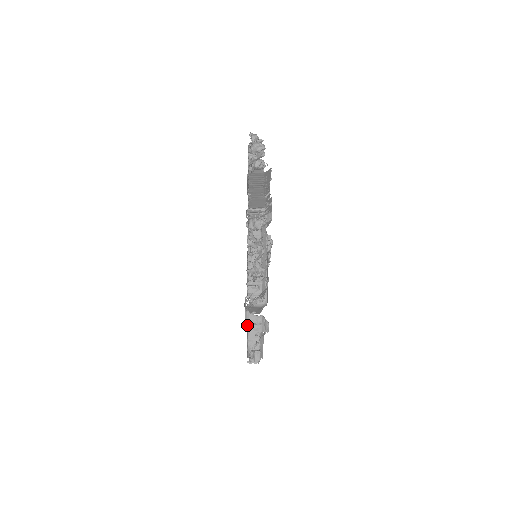
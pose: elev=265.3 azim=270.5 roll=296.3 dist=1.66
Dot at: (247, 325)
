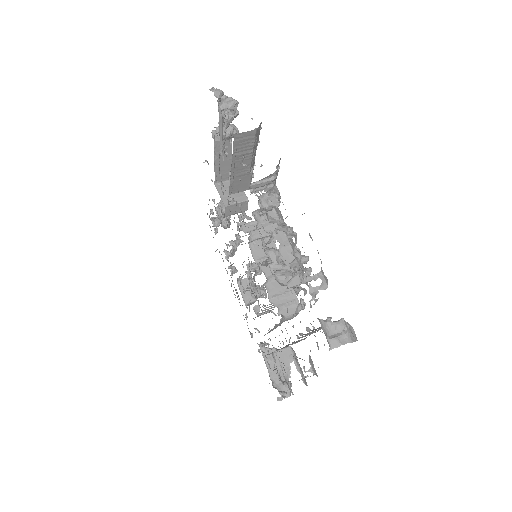
Dot at: (329, 340)
